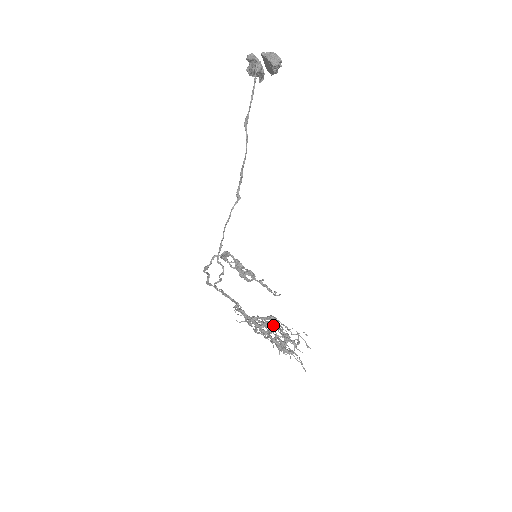
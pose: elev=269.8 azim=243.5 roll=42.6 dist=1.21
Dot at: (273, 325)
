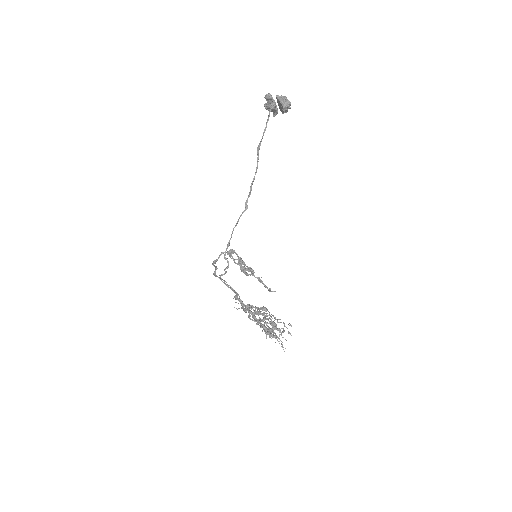
Dot at: (264, 313)
